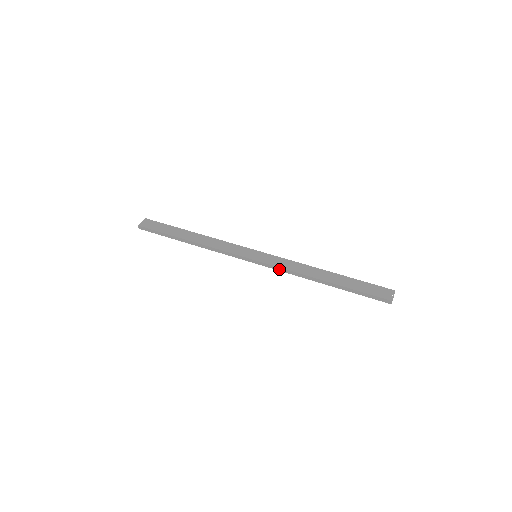
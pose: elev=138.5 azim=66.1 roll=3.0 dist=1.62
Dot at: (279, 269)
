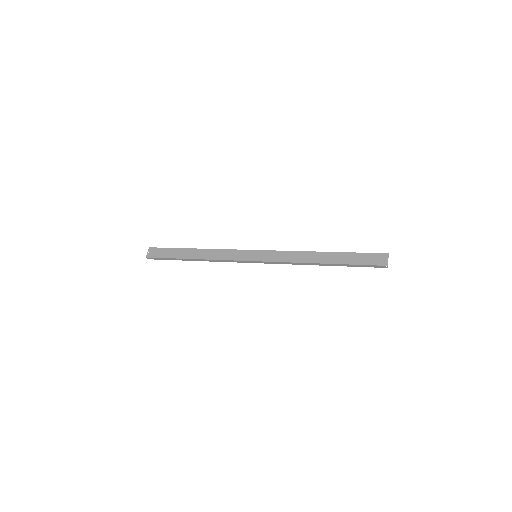
Dot at: (280, 263)
